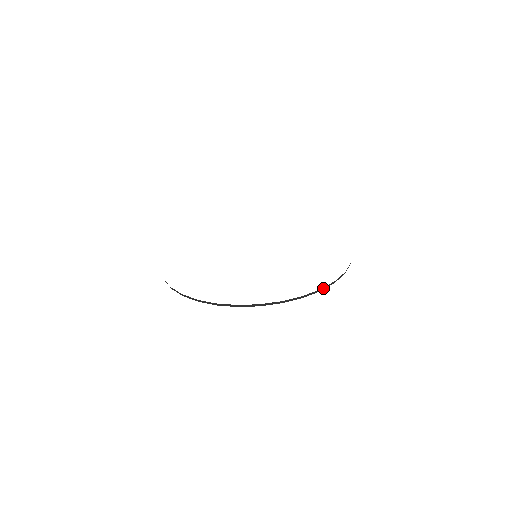
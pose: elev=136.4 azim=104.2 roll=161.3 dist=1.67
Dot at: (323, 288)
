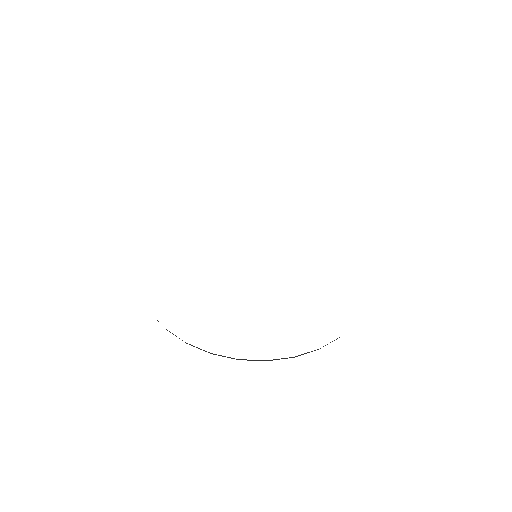
Dot at: occluded
